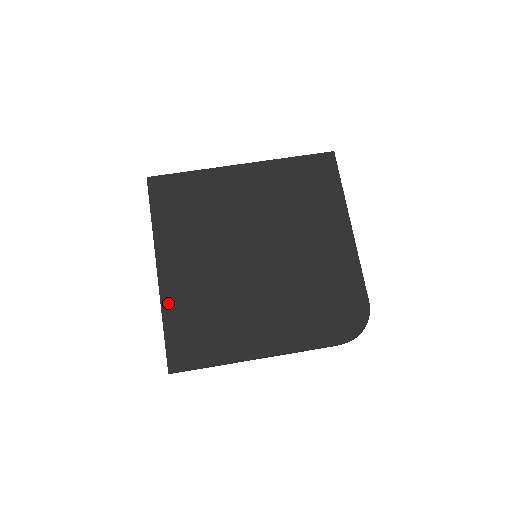
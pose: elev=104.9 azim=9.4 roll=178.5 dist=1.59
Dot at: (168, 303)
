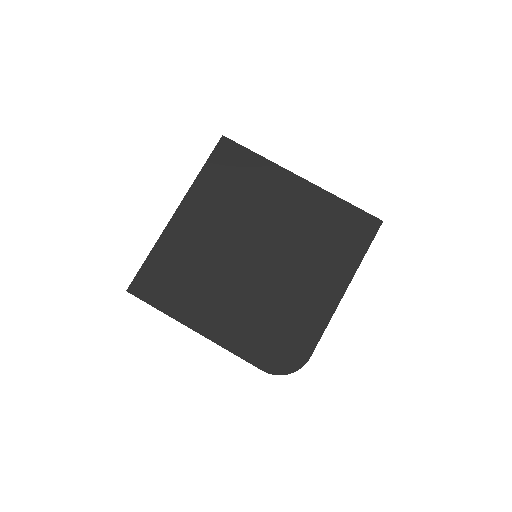
Dot at: (165, 241)
